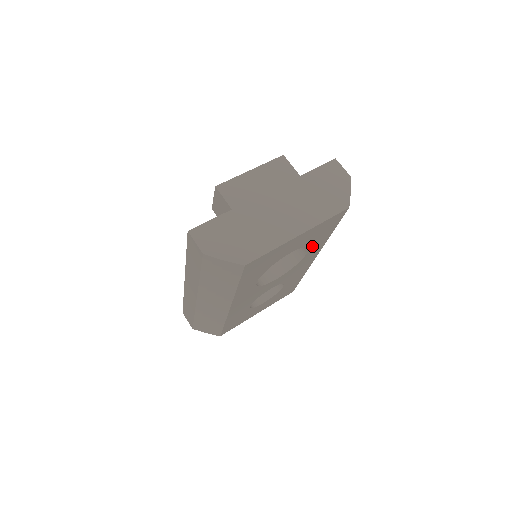
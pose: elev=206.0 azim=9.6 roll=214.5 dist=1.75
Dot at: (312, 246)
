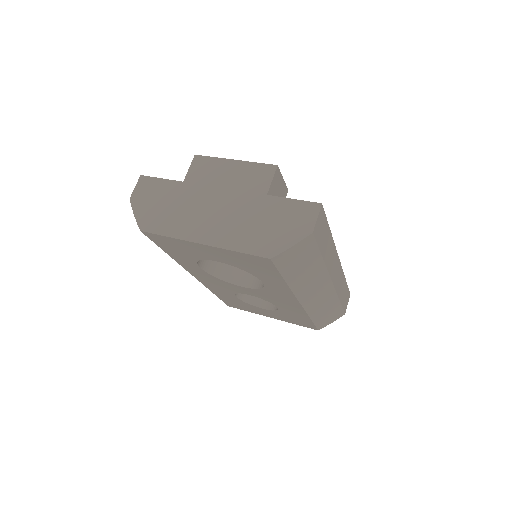
Dot at: (262, 278)
